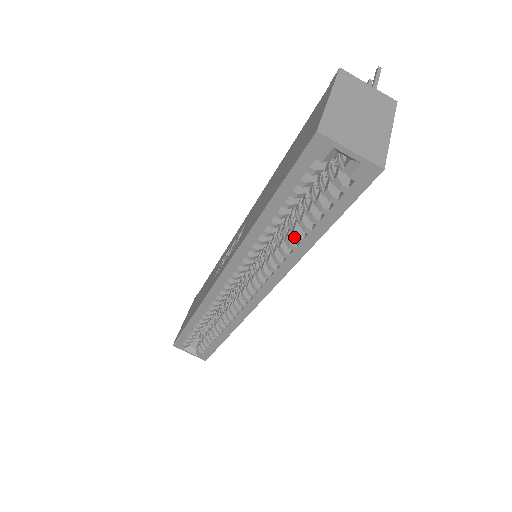
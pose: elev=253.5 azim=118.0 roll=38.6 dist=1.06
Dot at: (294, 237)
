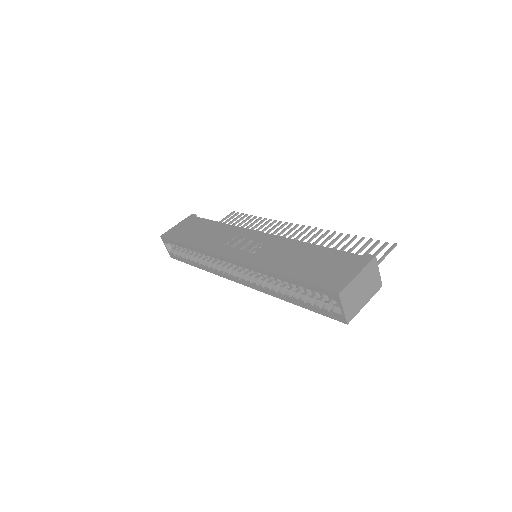
Dot at: (287, 293)
